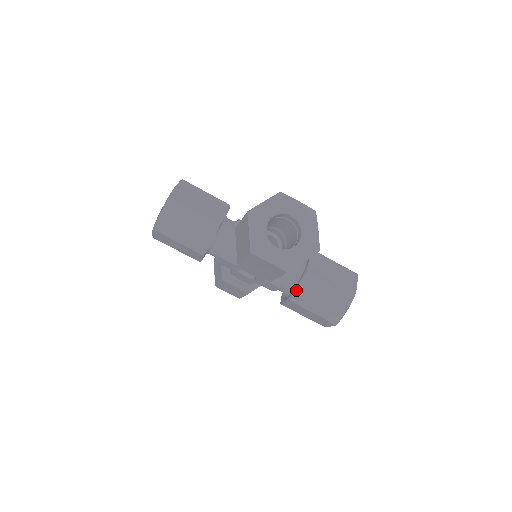
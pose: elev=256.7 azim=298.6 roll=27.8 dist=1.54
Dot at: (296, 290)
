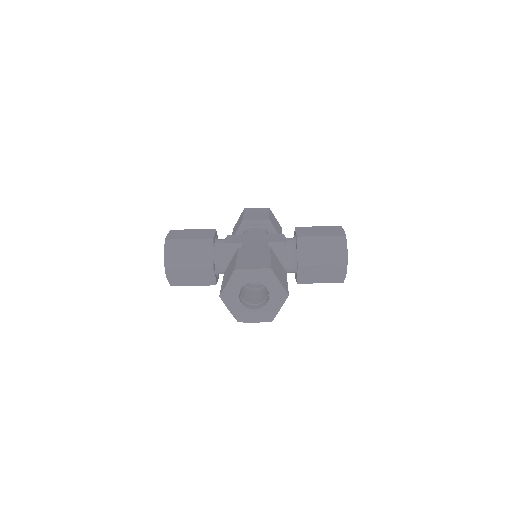
Dot at: (297, 277)
